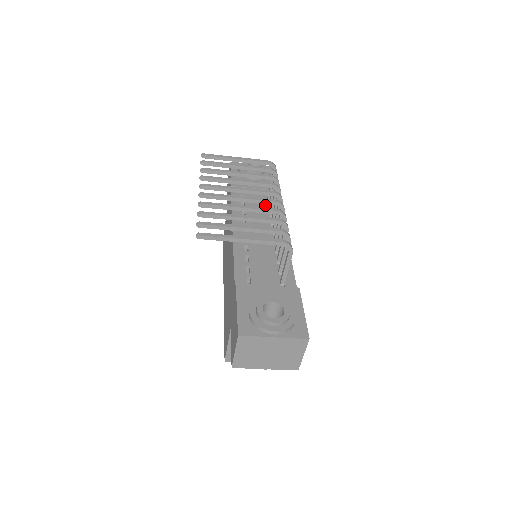
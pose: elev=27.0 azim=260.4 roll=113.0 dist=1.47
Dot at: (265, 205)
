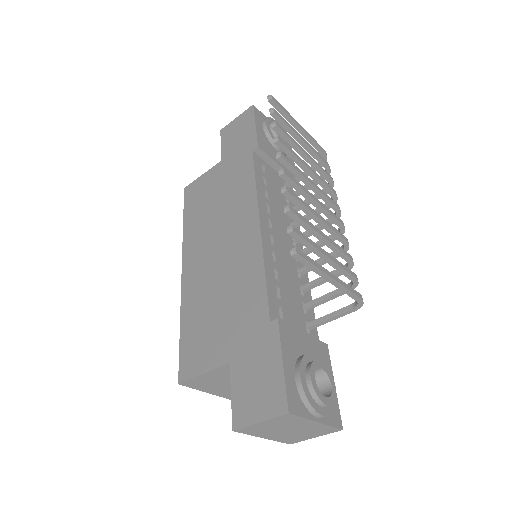
Dot at: occluded
